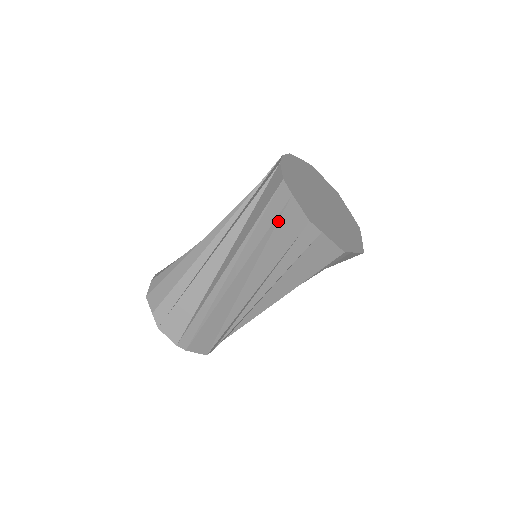
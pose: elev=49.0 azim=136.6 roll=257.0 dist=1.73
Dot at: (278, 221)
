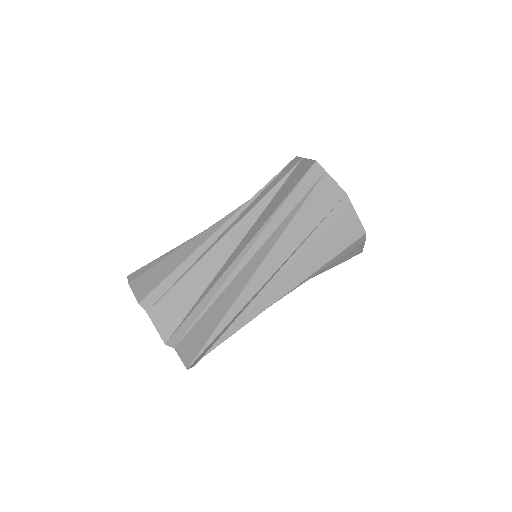
Dot at: occluded
